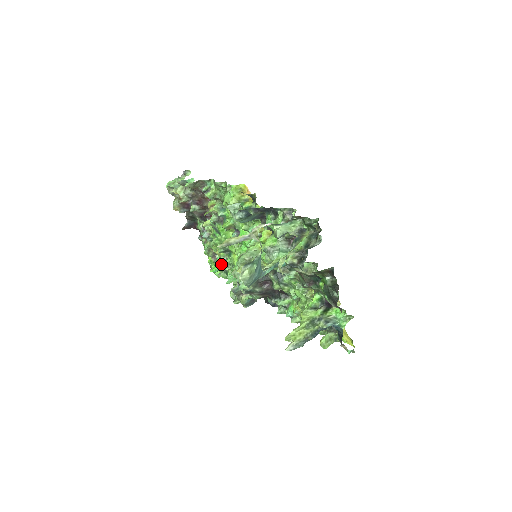
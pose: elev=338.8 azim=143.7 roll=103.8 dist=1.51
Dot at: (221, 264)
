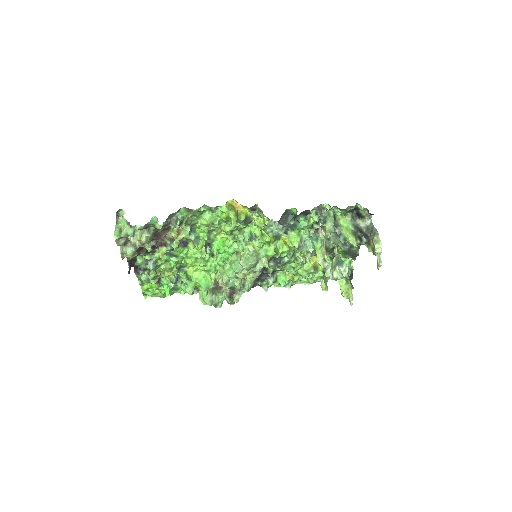
Dot at: (175, 284)
